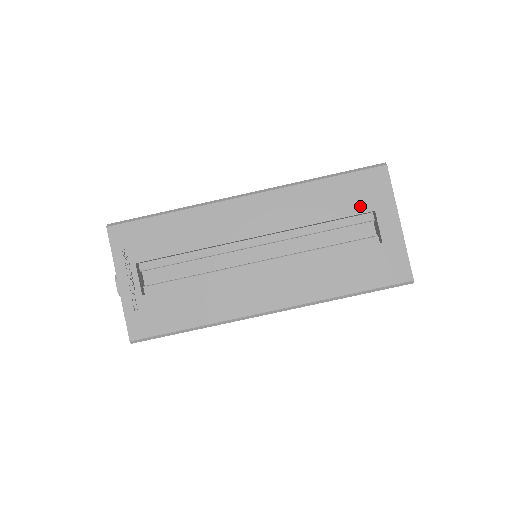
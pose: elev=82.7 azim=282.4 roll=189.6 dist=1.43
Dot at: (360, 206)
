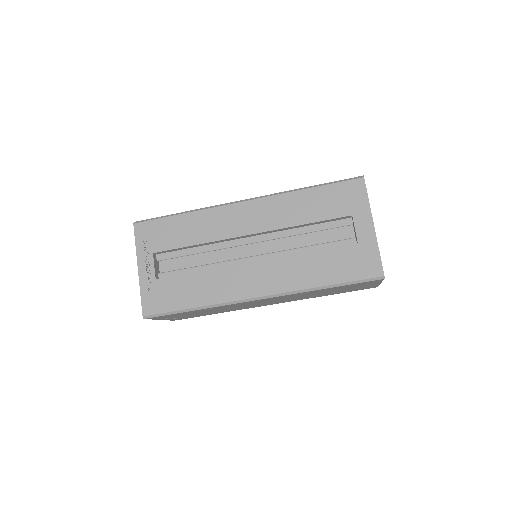
Dot at: (339, 211)
